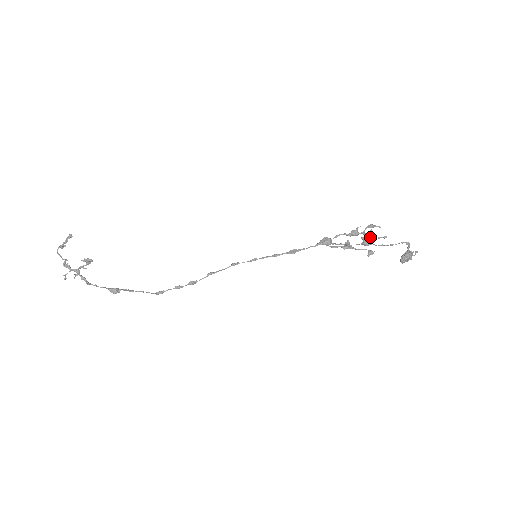
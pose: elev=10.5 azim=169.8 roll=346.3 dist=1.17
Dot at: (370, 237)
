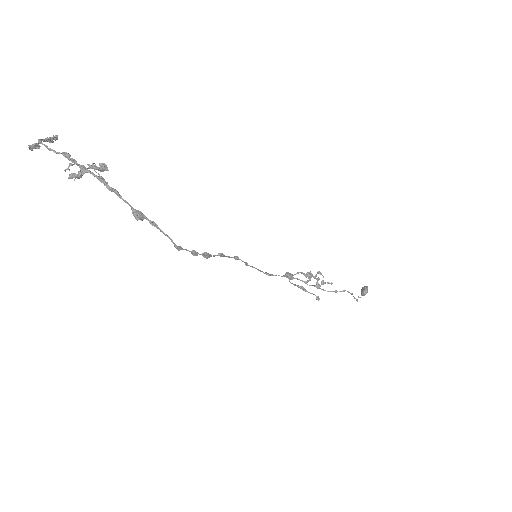
Dot at: (322, 280)
